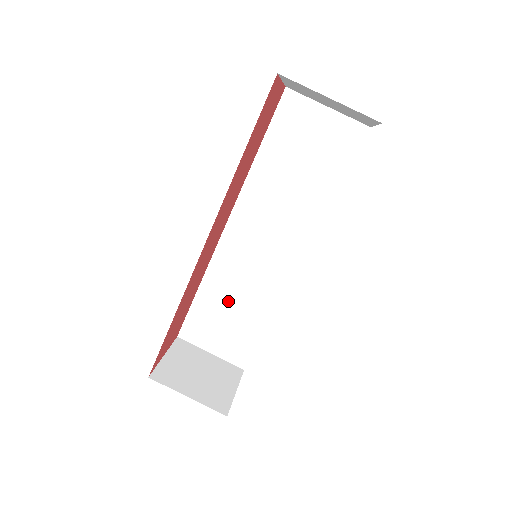
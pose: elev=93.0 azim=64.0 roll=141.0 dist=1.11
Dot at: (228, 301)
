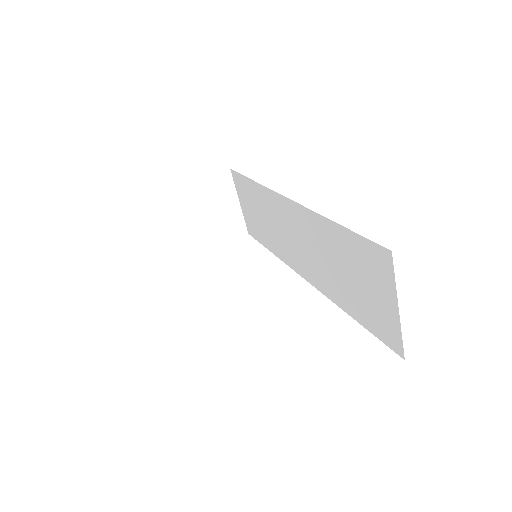
Dot at: (261, 211)
